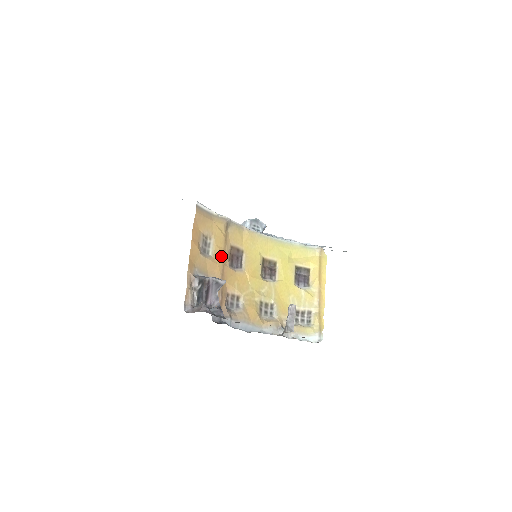
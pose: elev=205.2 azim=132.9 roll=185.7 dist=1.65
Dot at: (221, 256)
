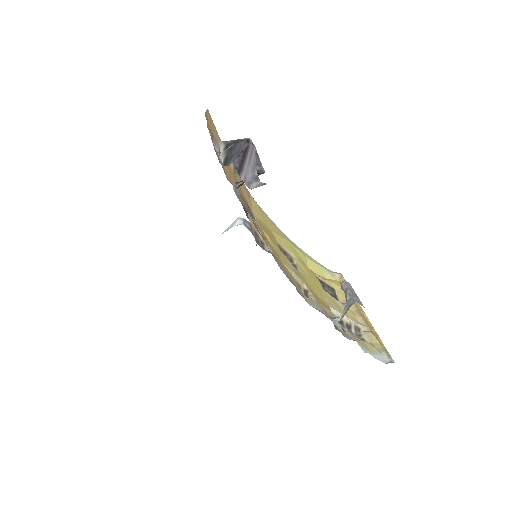
Dot at: (236, 180)
